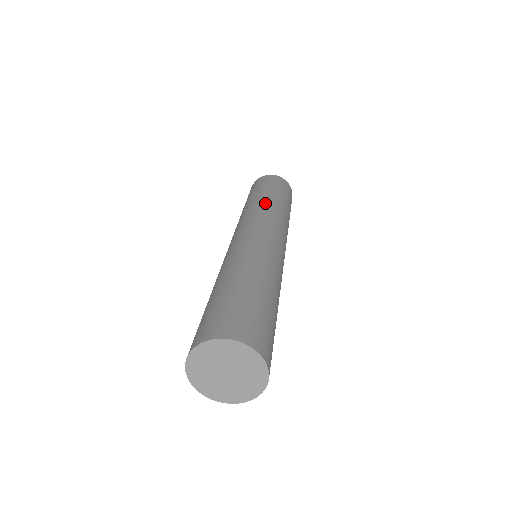
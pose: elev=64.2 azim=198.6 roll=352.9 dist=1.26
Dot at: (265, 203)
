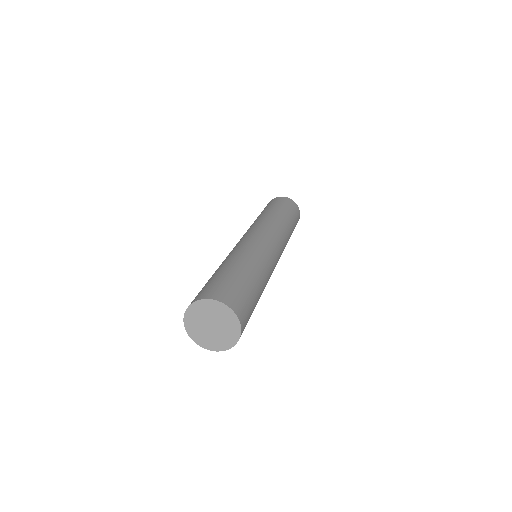
Dot at: occluded
